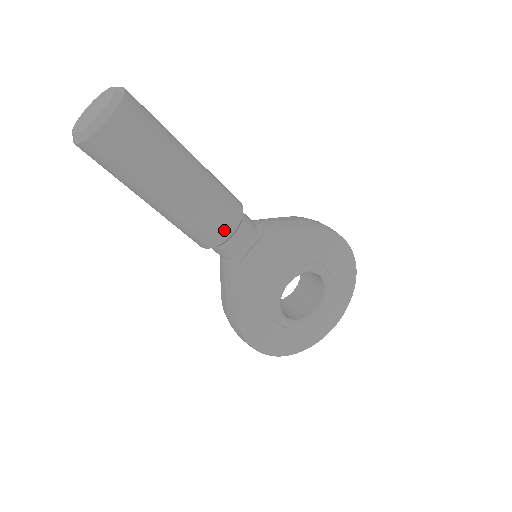
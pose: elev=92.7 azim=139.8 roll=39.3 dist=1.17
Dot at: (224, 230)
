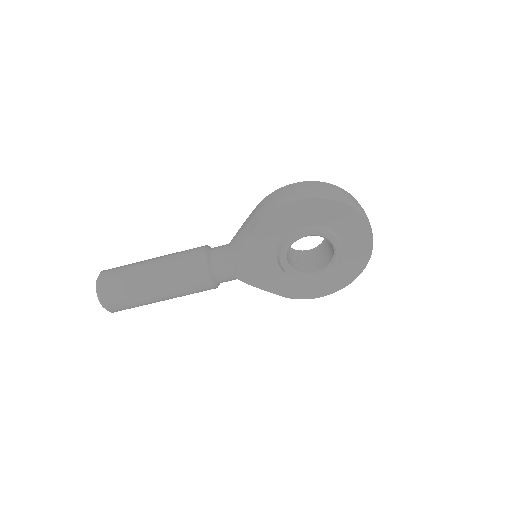
Dot at: (205, 284)
